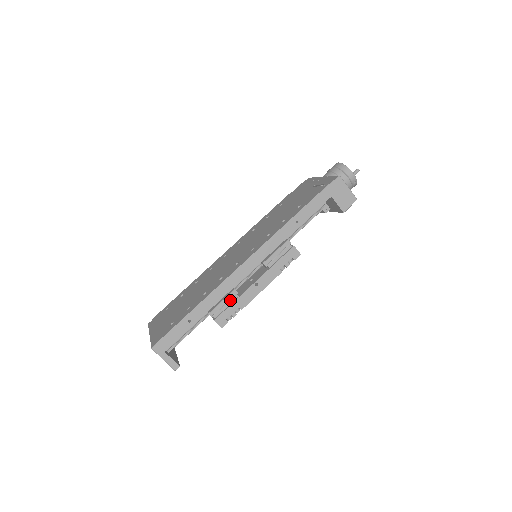
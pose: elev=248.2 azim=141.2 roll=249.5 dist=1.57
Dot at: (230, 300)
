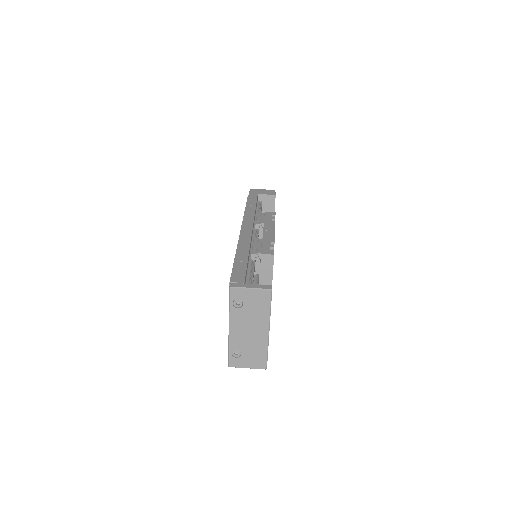
Dot at: (258, 243)
